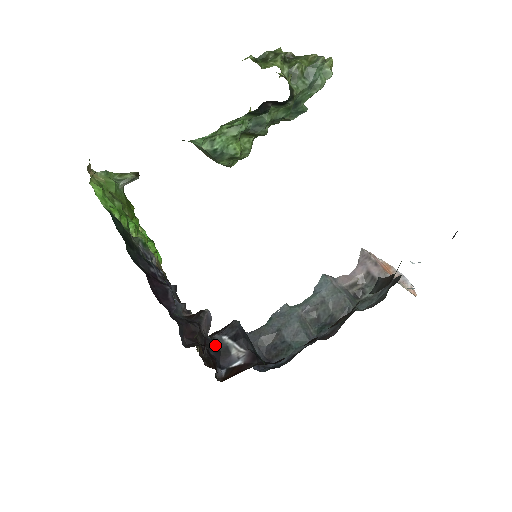
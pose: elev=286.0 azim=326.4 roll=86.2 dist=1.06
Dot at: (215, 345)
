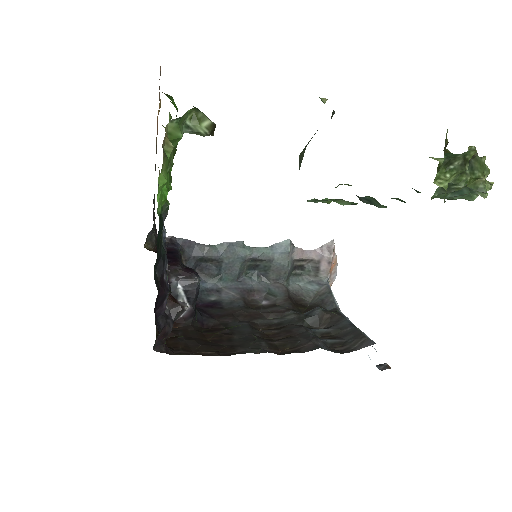
Dot at: occluded
